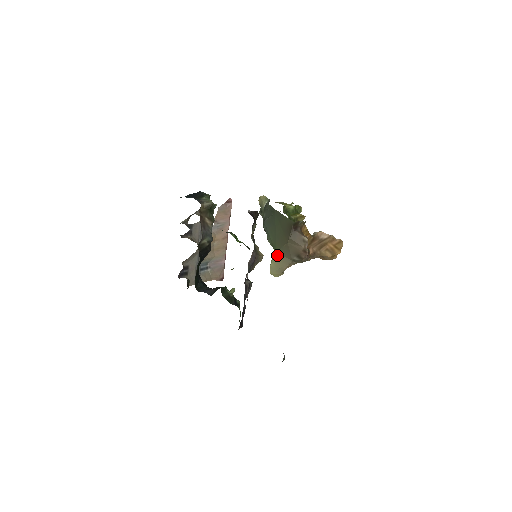
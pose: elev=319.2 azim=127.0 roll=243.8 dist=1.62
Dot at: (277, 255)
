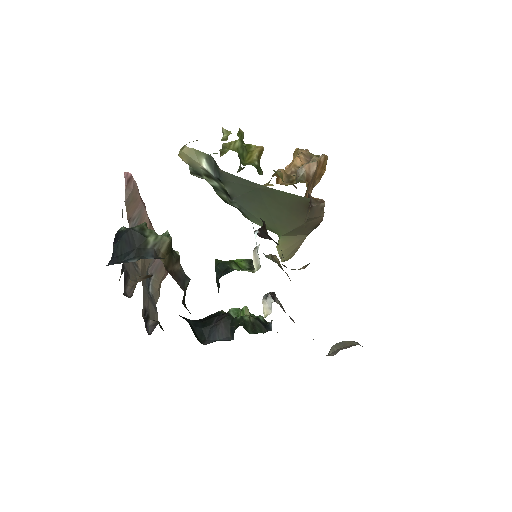
Dot at: (284, 239)
